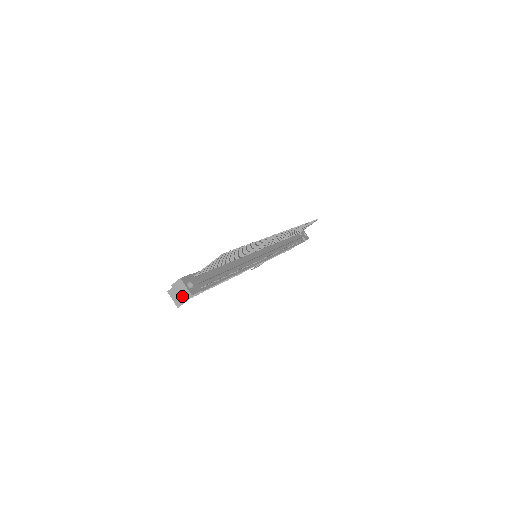
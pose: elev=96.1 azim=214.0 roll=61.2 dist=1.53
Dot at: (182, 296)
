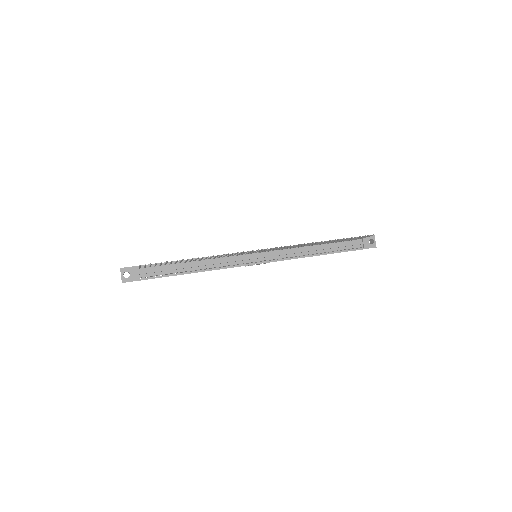
Dot at: occluded
